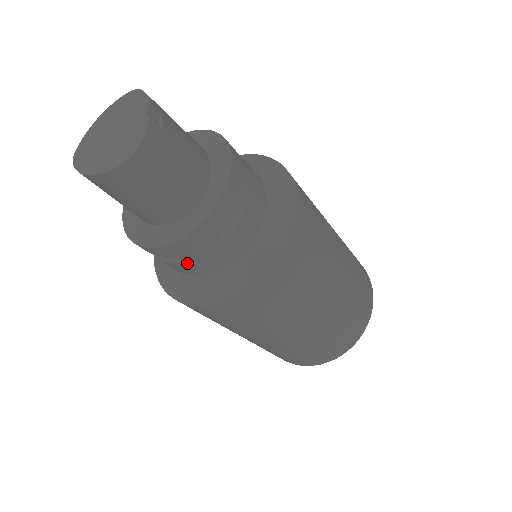
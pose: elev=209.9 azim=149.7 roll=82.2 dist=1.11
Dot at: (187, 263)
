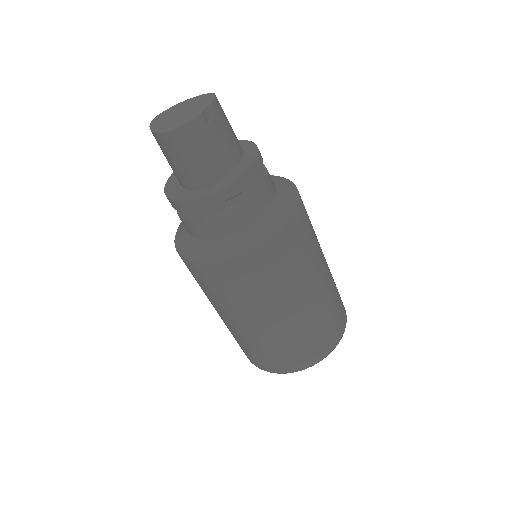
Dot at: (187, 222)
